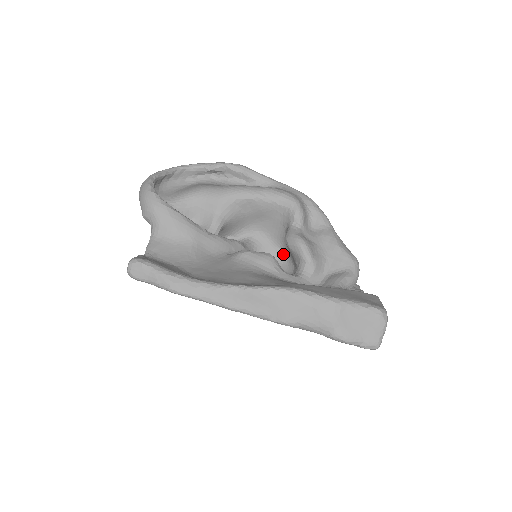
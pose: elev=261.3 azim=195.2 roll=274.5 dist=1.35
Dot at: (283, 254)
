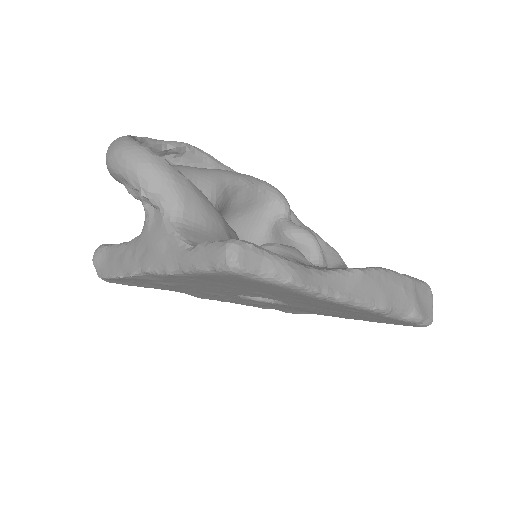
Dot at: occluded
